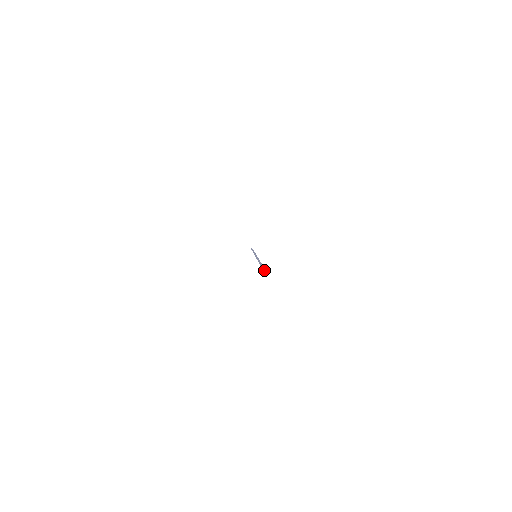
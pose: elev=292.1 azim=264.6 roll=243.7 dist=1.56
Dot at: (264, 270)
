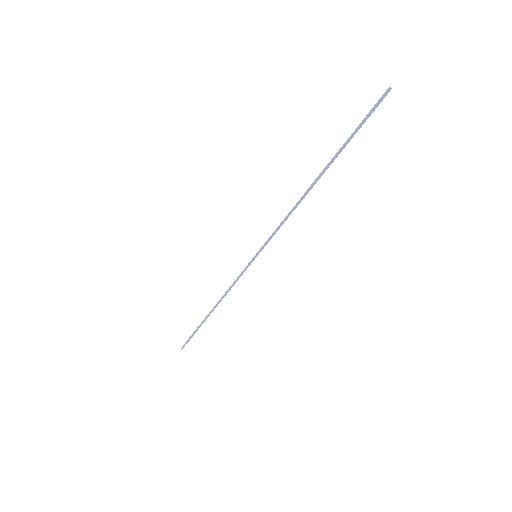
Dot at: (390, 87)
